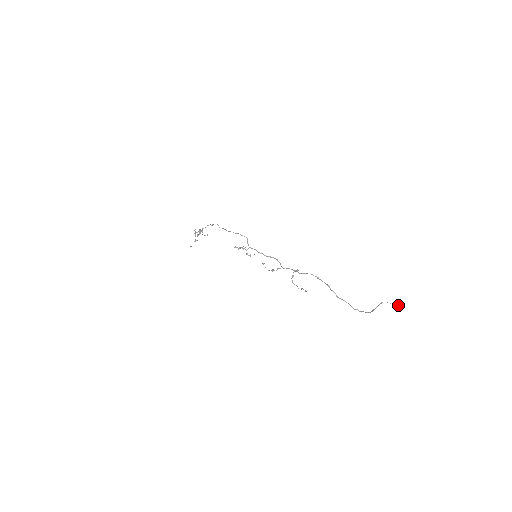
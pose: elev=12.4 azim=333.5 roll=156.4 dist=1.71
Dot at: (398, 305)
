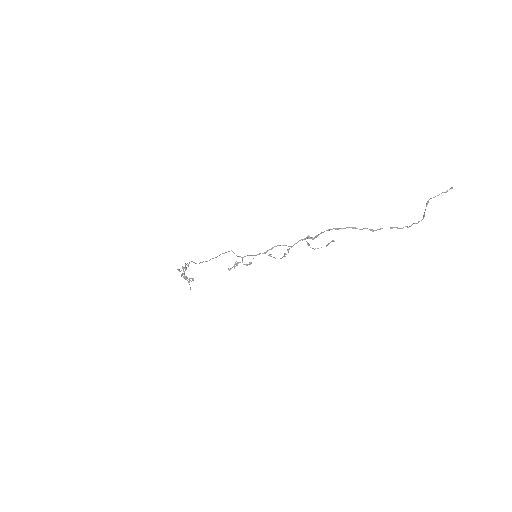
Dot at: (447, 190)
